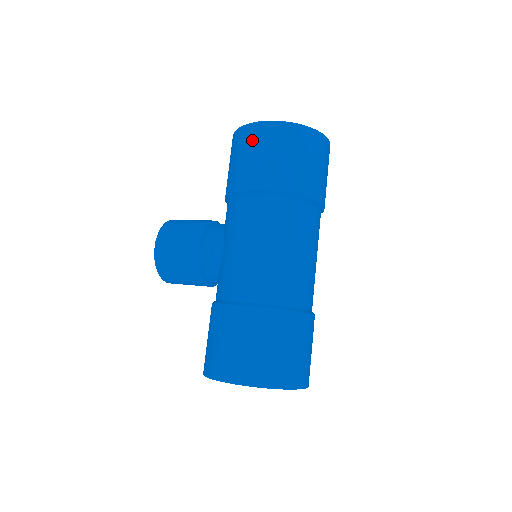
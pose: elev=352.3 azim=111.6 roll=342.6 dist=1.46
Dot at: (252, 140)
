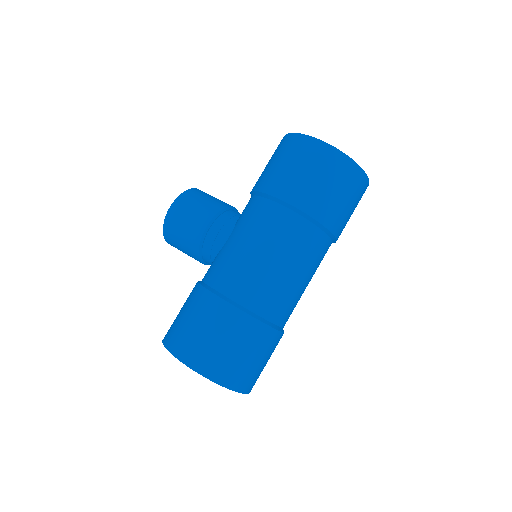
Dot at: (297, 151)
